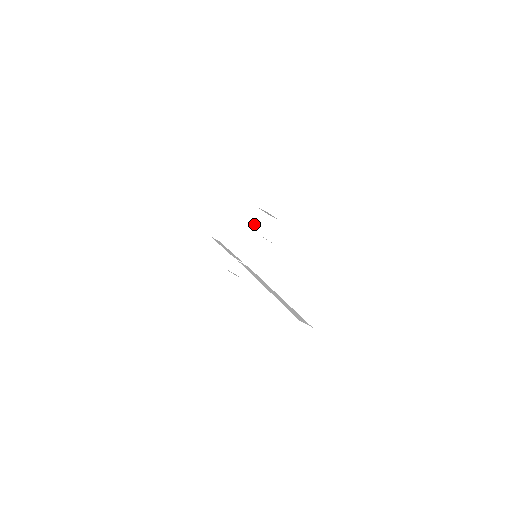
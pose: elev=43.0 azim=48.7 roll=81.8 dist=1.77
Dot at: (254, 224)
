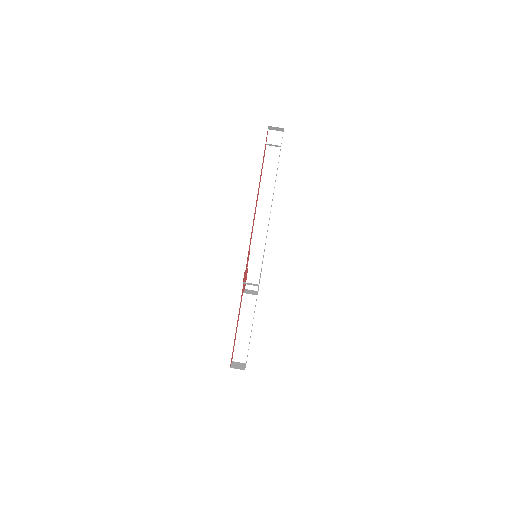
Dot at: (250, 292)
